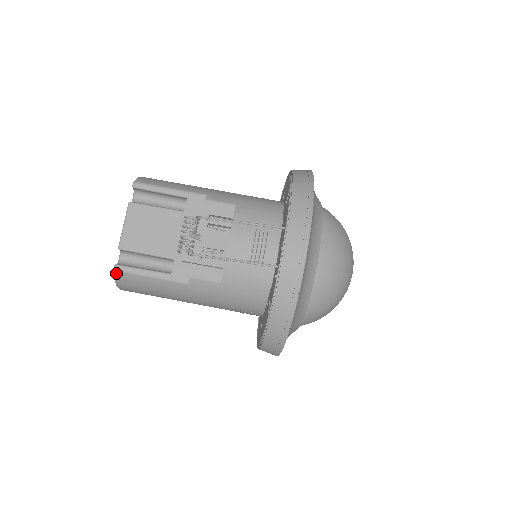
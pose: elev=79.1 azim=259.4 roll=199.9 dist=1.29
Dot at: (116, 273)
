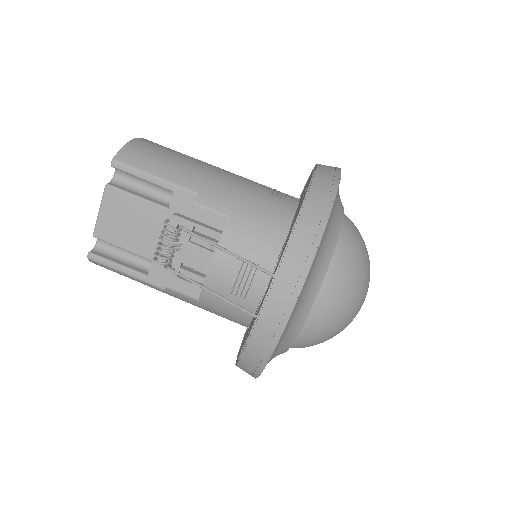
Dot at: (91, 260)
